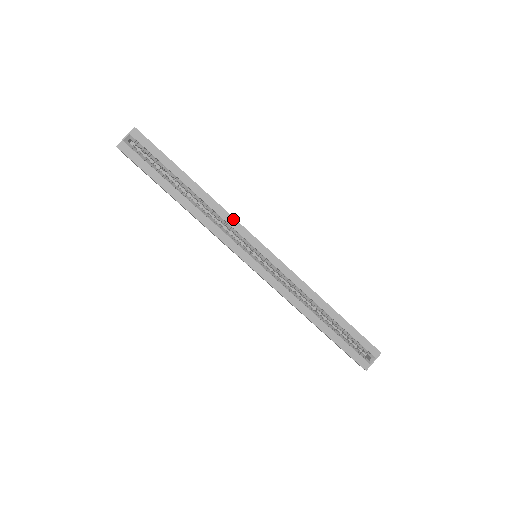
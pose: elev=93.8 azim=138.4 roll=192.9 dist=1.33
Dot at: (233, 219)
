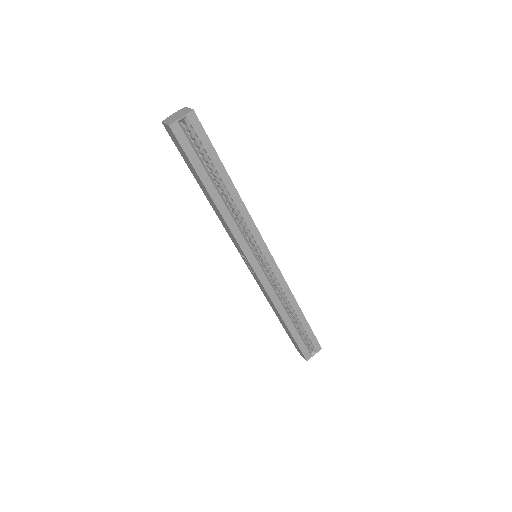
Dot at: (253, 223)
